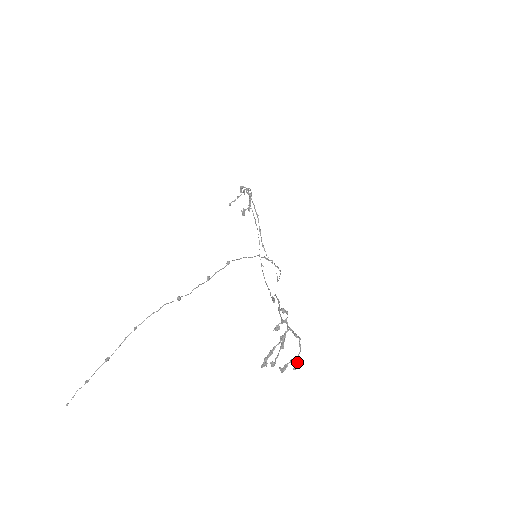
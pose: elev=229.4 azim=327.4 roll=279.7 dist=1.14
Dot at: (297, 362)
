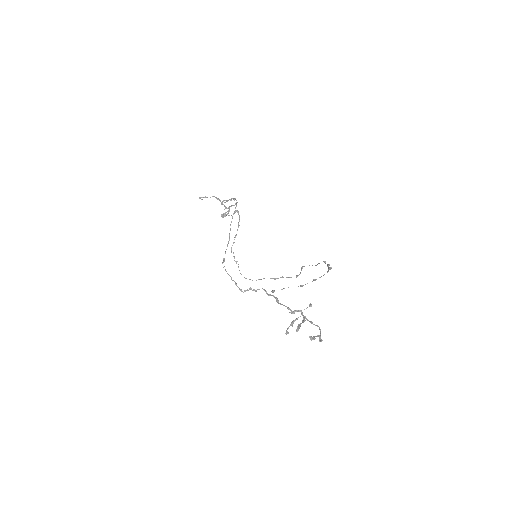
Dot at: occluded
